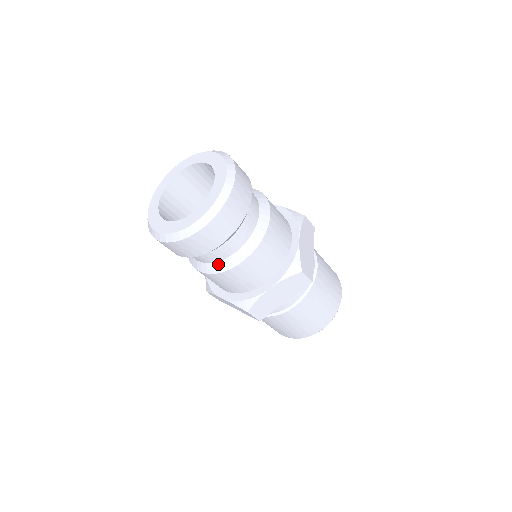
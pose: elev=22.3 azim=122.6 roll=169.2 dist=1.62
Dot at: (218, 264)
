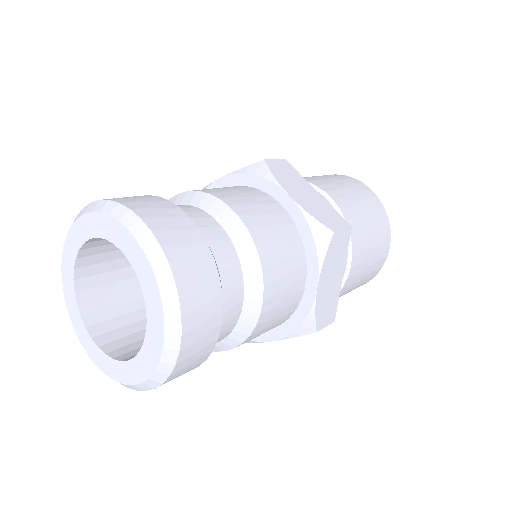
Dot at: occluded
